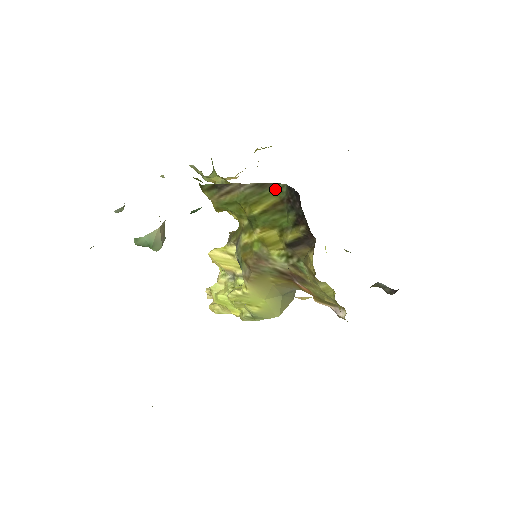
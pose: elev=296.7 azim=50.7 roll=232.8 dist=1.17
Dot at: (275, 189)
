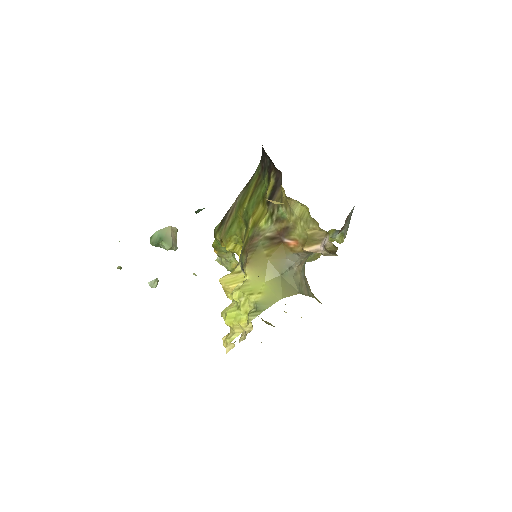
Dot at: (255, 175)
